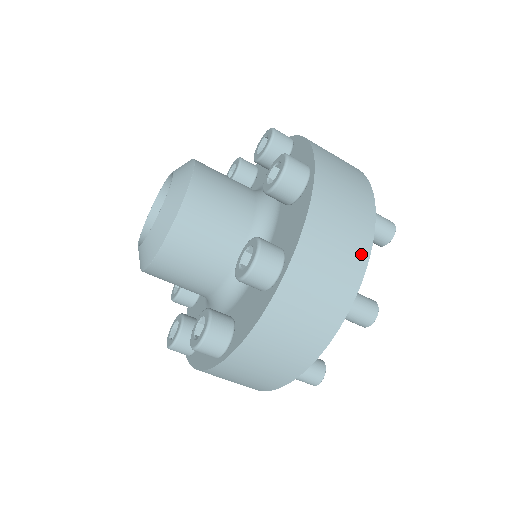
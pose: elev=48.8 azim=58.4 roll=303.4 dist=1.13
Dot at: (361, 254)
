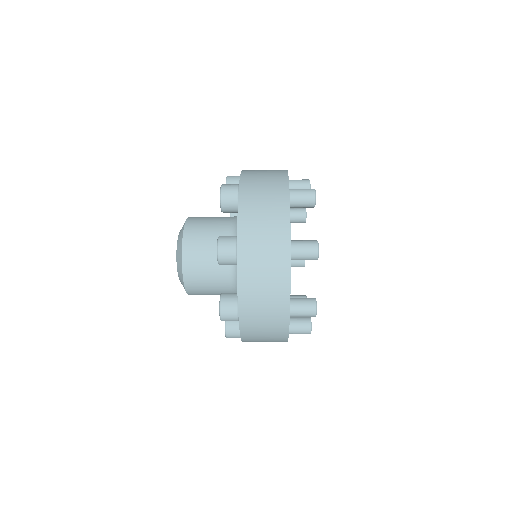
Dot at: (283, 293)
